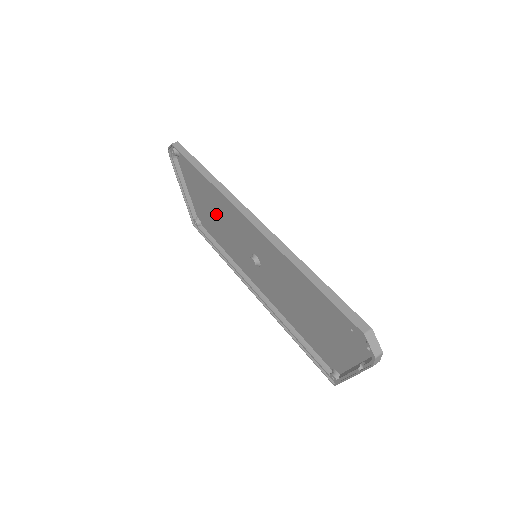
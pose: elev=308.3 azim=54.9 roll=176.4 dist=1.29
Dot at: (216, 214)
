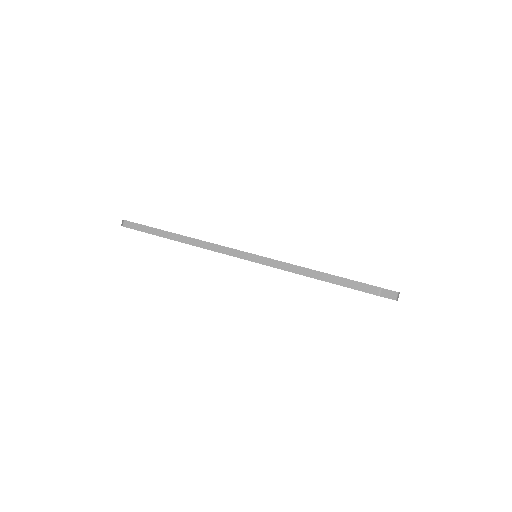
Dot at: occluded
